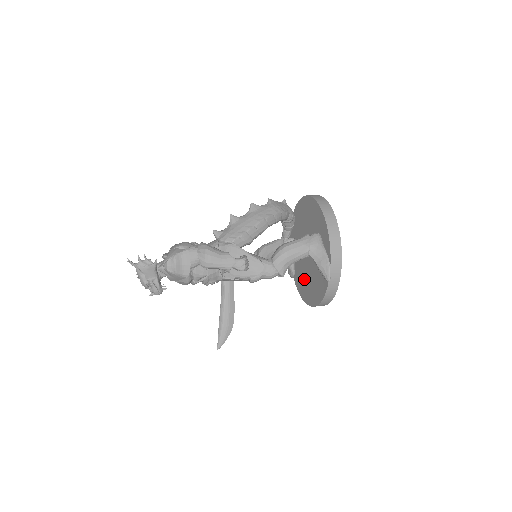
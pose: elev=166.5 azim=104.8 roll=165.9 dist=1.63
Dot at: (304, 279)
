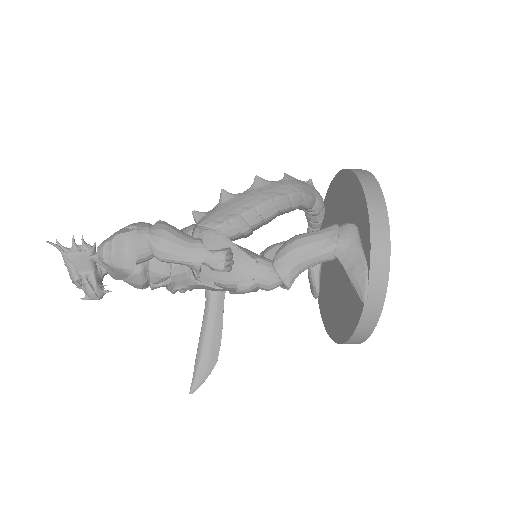
Dot at: (330, 300)
